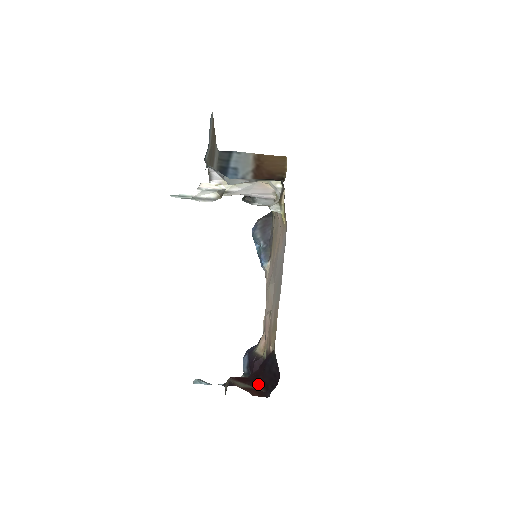
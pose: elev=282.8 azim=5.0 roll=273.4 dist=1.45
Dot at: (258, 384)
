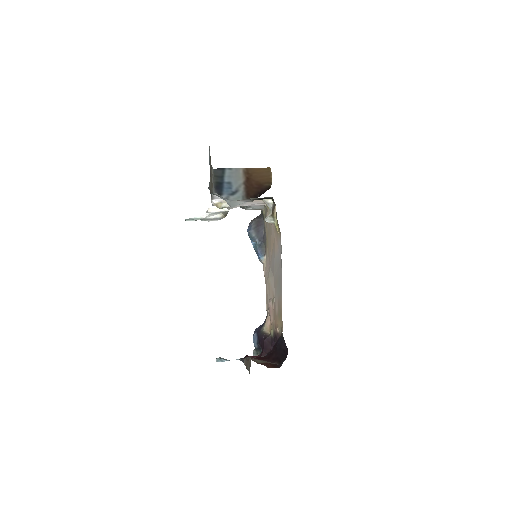
Dot at: (273, 360)
